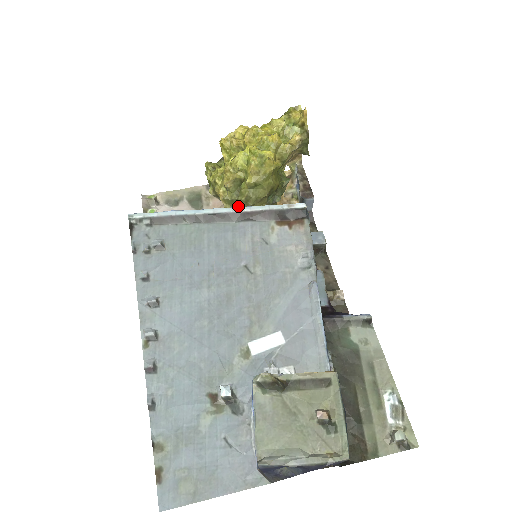
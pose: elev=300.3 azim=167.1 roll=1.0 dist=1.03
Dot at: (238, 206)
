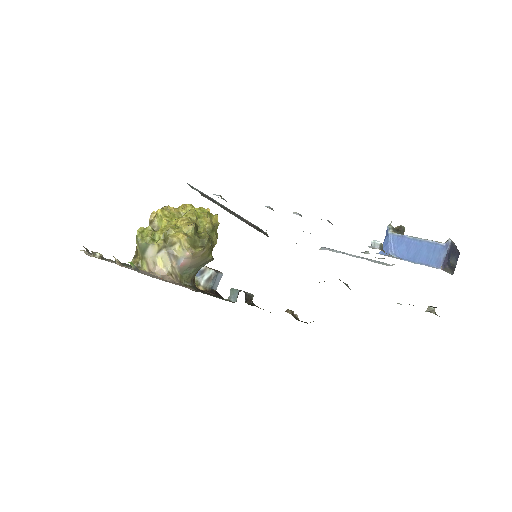
Dot at: (200, 246)
